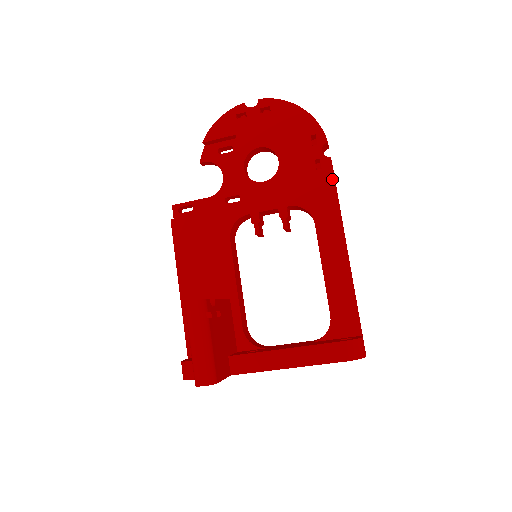
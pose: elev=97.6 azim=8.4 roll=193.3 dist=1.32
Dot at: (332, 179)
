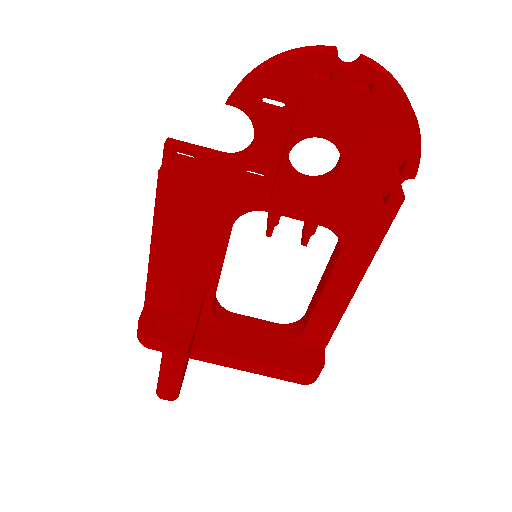
Dot at: (389, 222)
